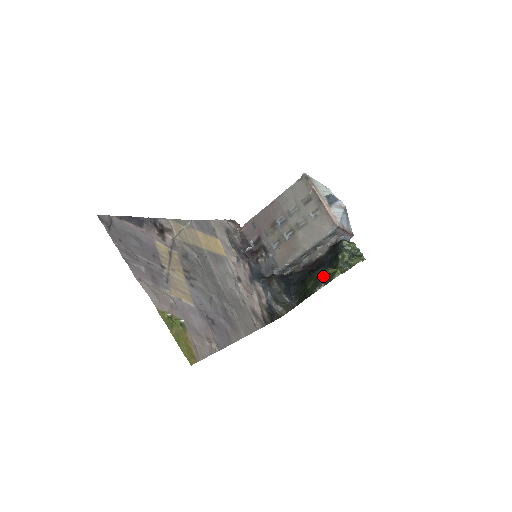
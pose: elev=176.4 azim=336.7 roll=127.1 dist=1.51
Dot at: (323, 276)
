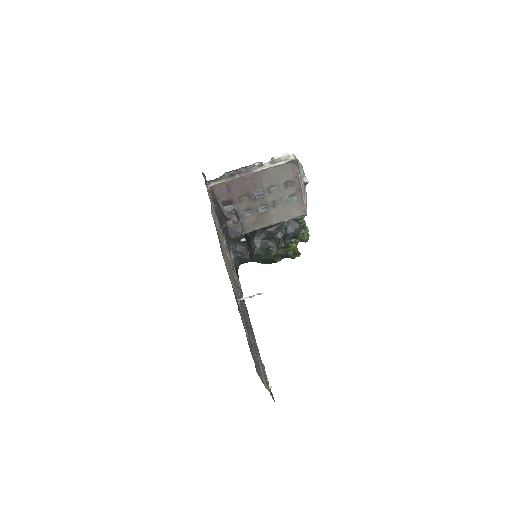
Dot at: (286, 253)
